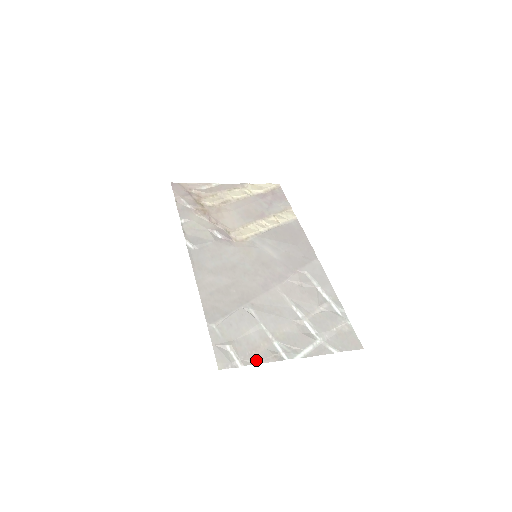
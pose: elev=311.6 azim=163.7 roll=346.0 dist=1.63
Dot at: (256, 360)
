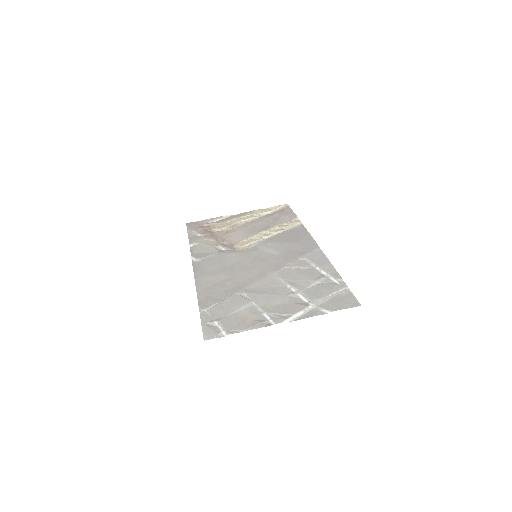
Dot at: (242, 329)
